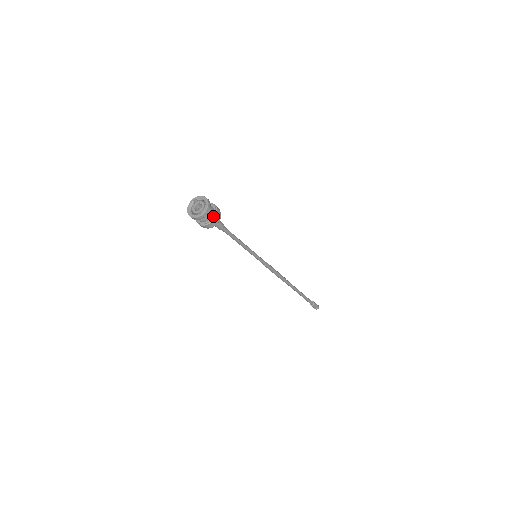
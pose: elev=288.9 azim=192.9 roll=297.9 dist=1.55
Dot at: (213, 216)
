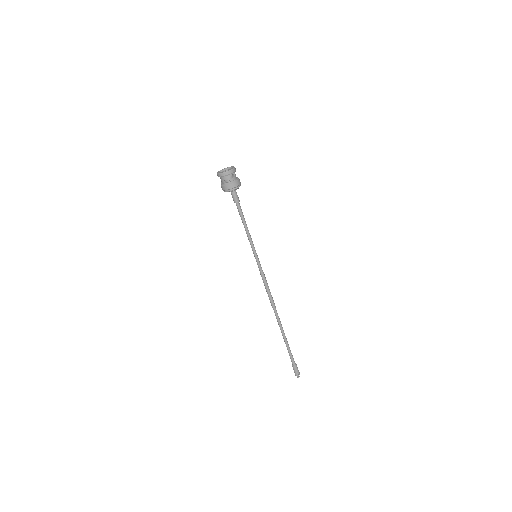
Dot at: occluded
